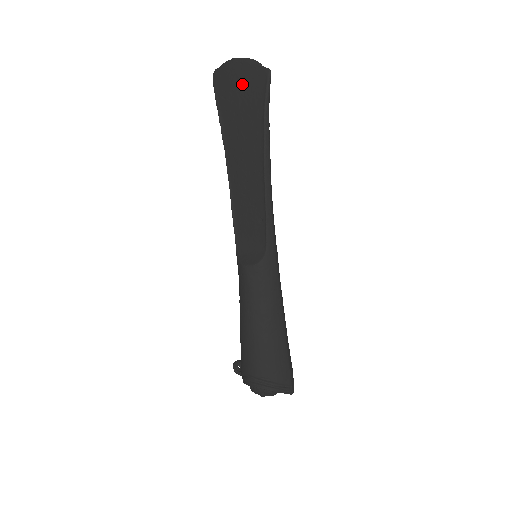
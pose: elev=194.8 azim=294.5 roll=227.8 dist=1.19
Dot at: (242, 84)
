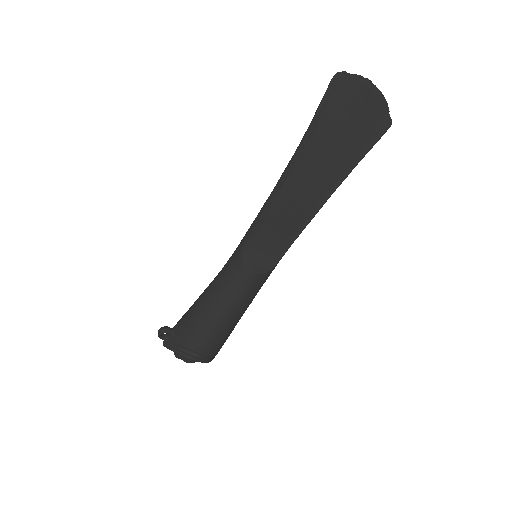
Dot at: (361, 113)
